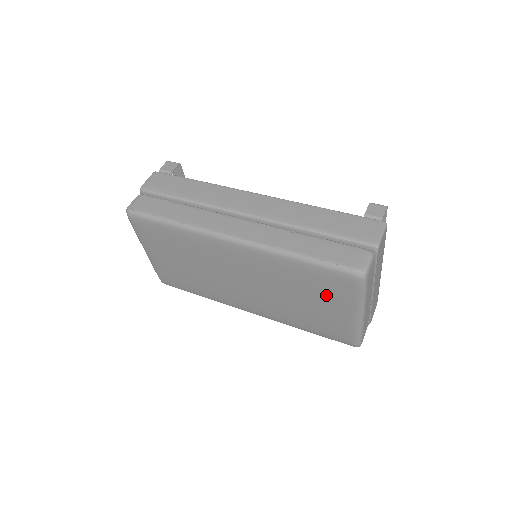
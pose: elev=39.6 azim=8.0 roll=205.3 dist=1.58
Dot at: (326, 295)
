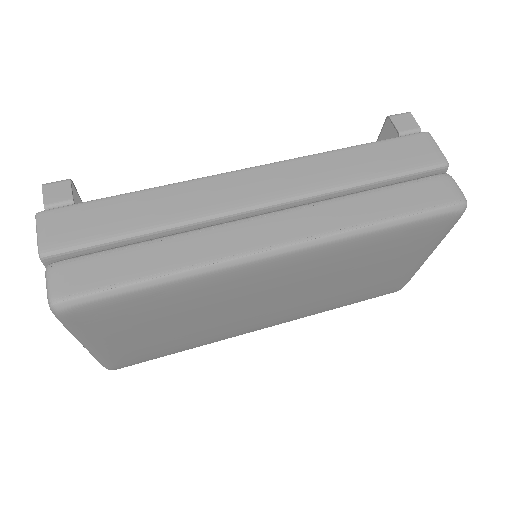
Dot at: (402, 254)
